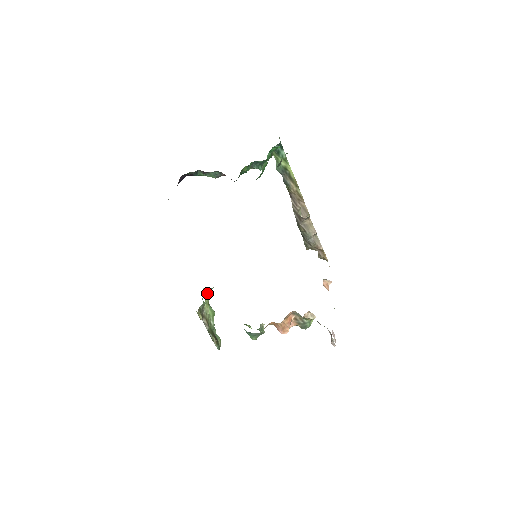
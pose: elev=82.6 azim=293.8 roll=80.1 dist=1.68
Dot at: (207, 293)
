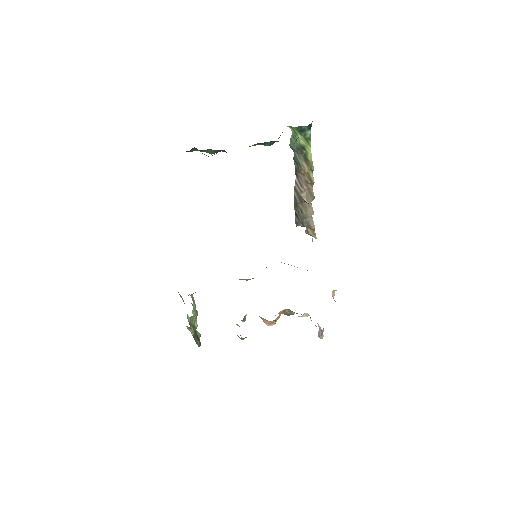
Dot at: occluded
